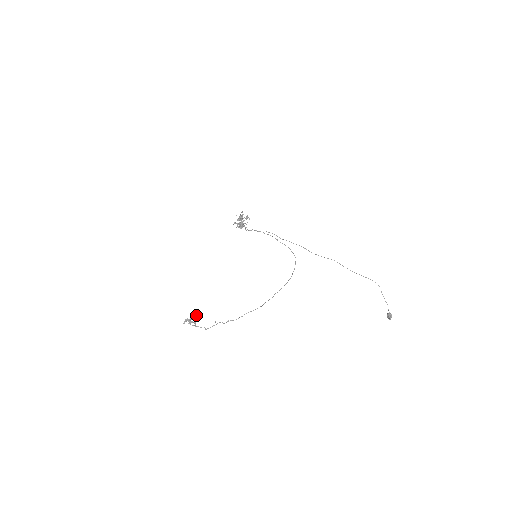
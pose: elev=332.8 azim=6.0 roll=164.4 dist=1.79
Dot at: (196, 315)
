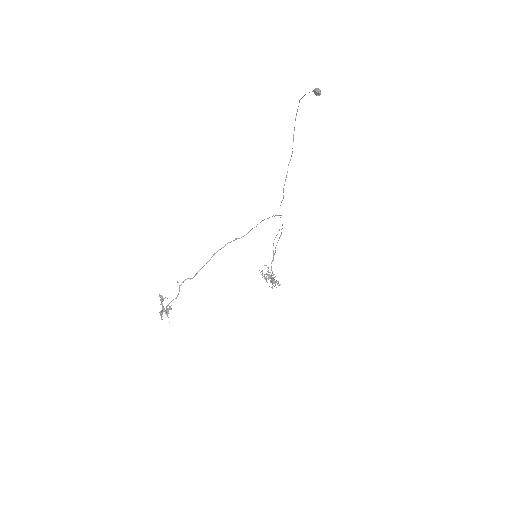
Dot at: (160, 296)
